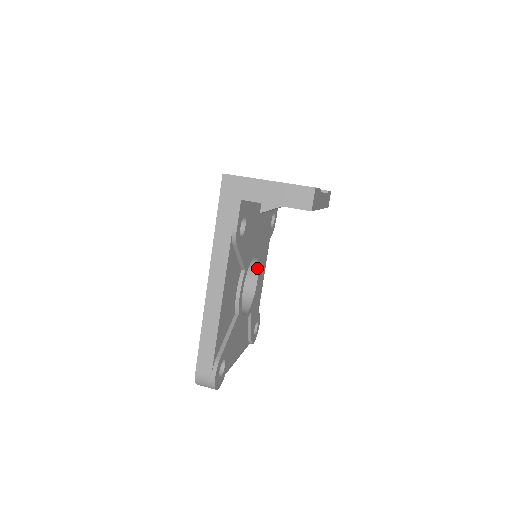
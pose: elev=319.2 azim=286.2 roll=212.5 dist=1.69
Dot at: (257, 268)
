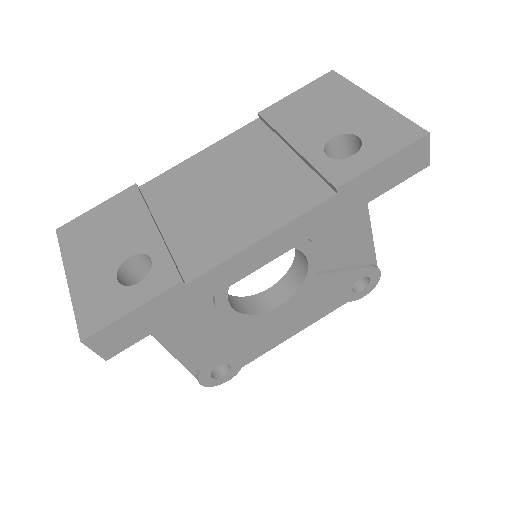
Dot at: (297, 248)
